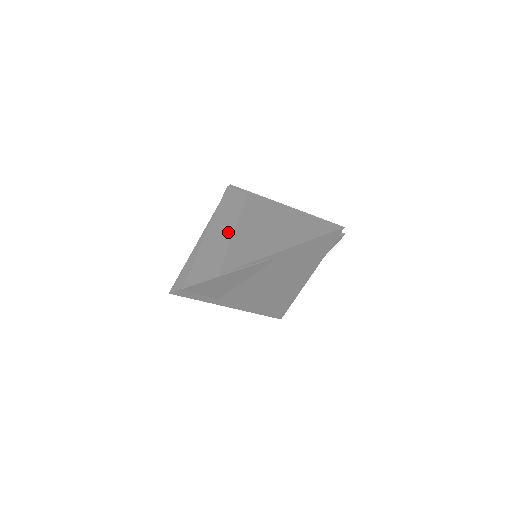
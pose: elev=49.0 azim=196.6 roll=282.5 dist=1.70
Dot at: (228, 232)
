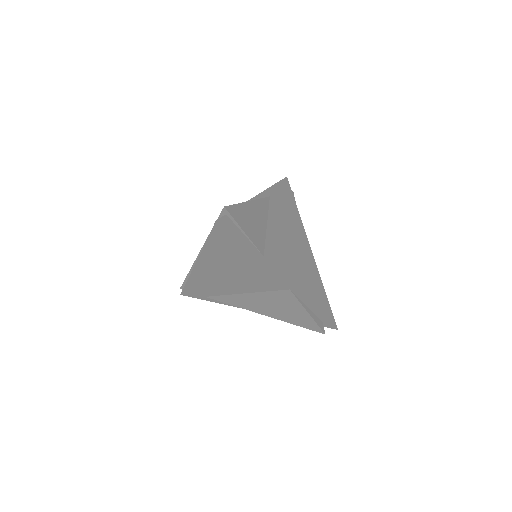
Dot at: occluded
